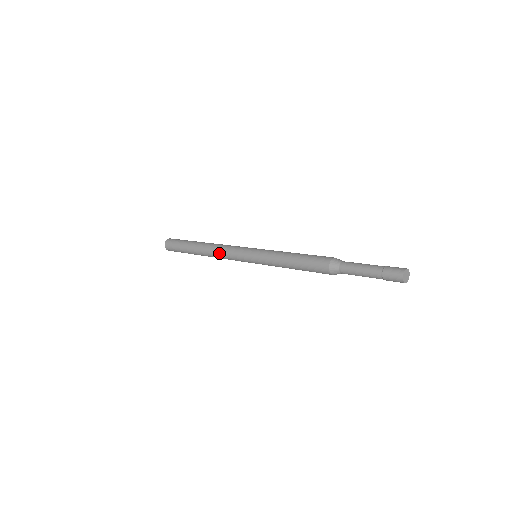
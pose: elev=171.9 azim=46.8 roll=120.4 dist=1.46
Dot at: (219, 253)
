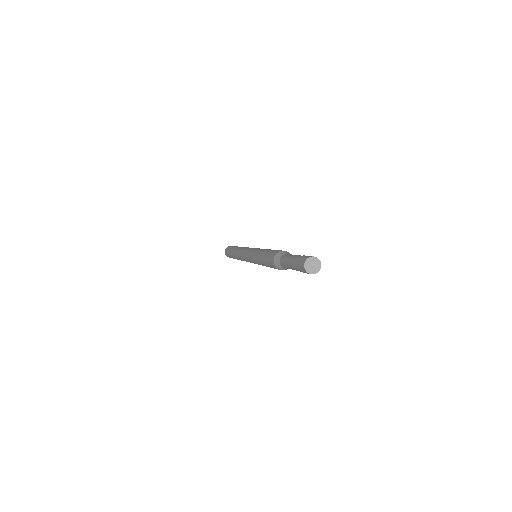
Dot at: (240, 251)
